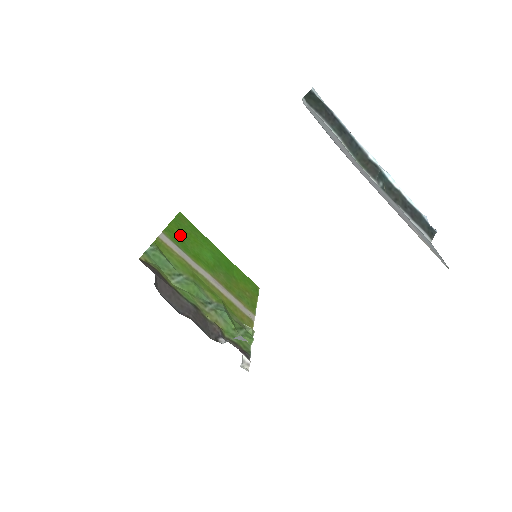
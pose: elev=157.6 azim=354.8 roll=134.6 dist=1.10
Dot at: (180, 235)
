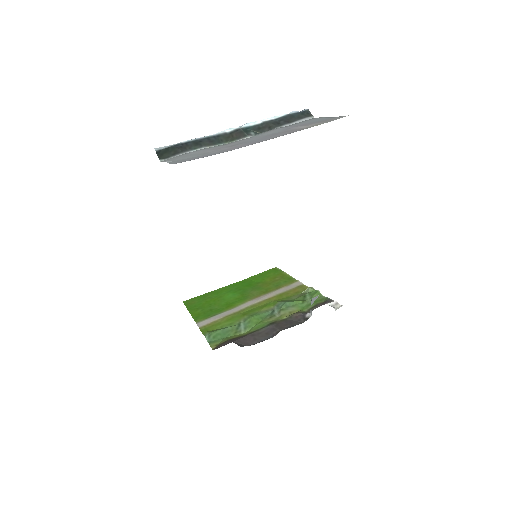
Dot at: (204, 310)
